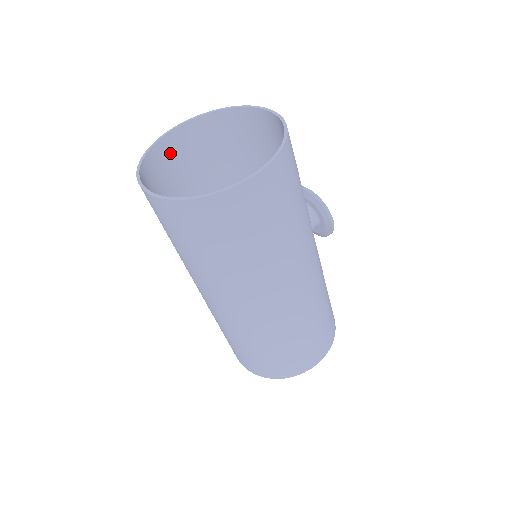
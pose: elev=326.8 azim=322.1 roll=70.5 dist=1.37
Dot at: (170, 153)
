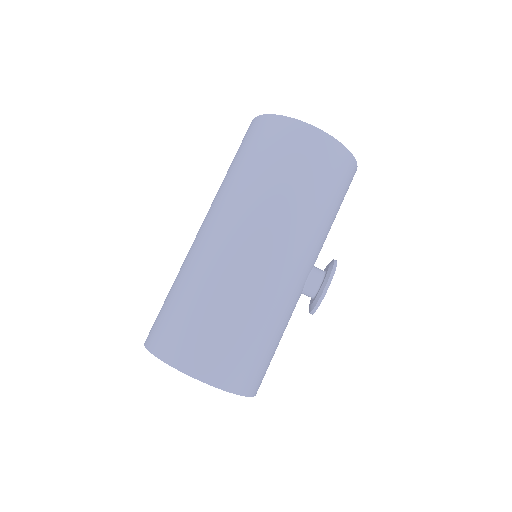
Dot at: occluded
